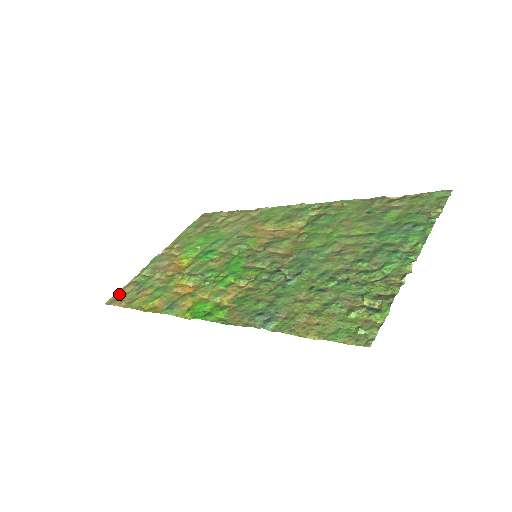
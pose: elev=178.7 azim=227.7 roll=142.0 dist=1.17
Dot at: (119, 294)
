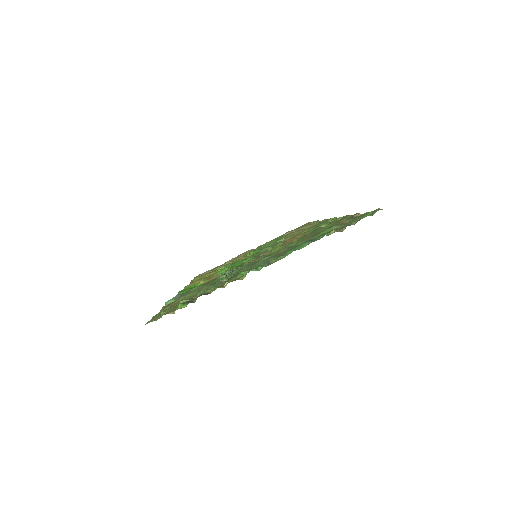
Dot at: occluded
